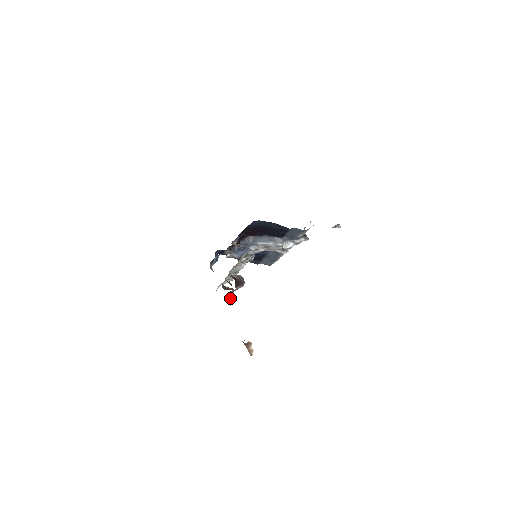
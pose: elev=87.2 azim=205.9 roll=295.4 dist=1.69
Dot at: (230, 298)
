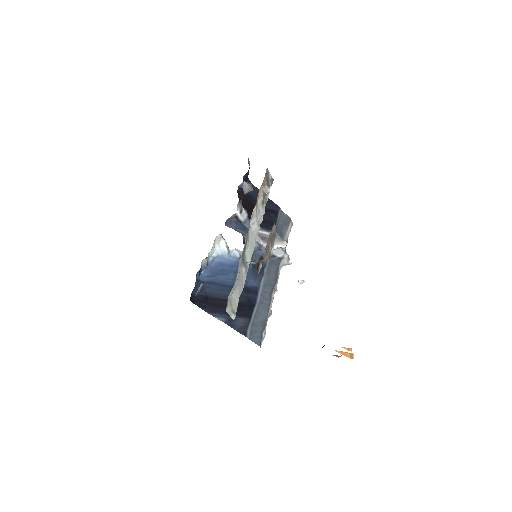
Dot at: occluded
